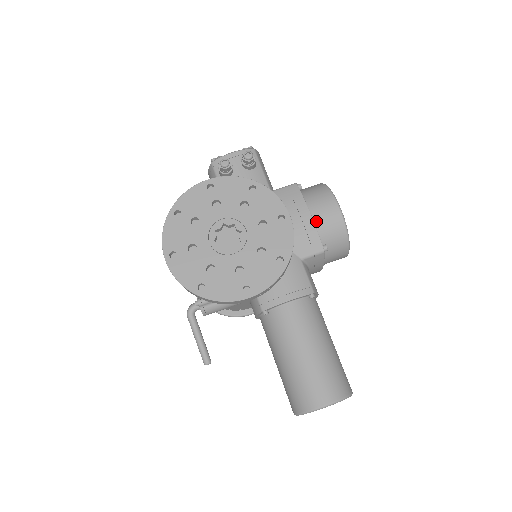
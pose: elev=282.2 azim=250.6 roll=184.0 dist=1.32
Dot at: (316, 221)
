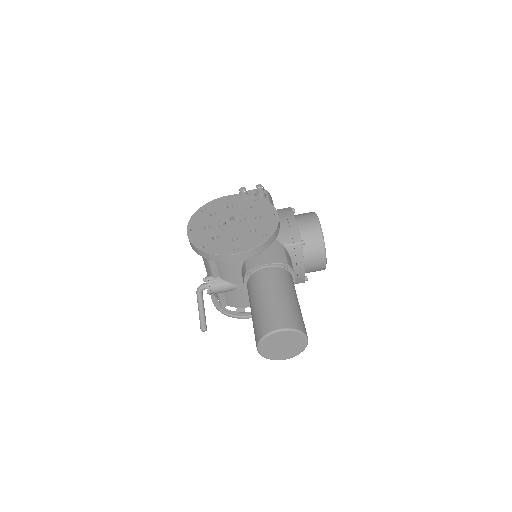
Dot at: (299, 225)
